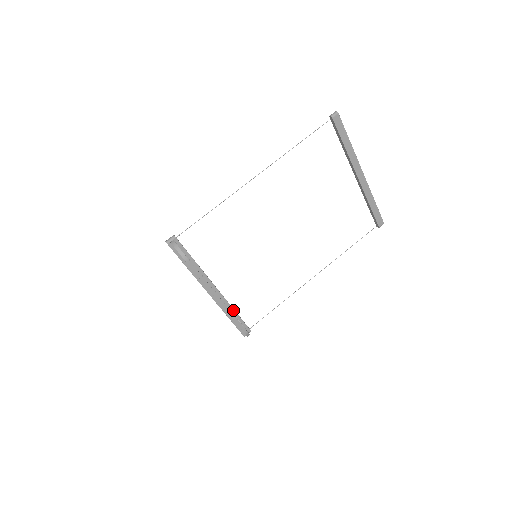
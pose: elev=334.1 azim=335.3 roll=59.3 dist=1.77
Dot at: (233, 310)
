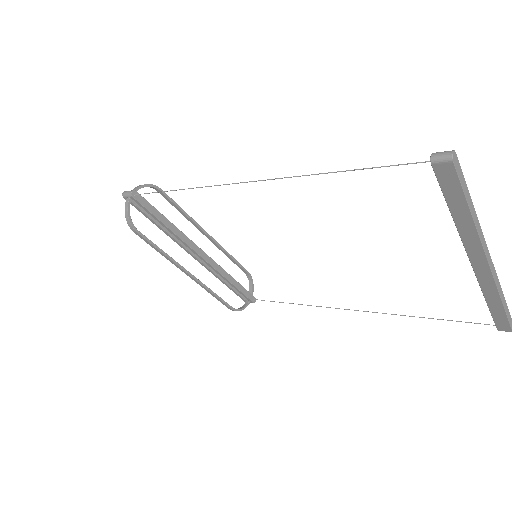
Dot at: (227, 280)
